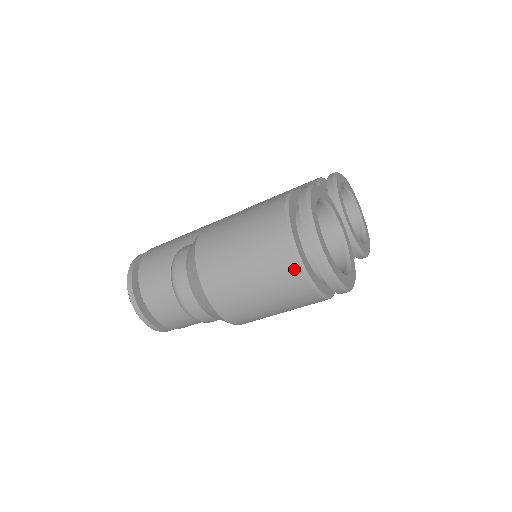
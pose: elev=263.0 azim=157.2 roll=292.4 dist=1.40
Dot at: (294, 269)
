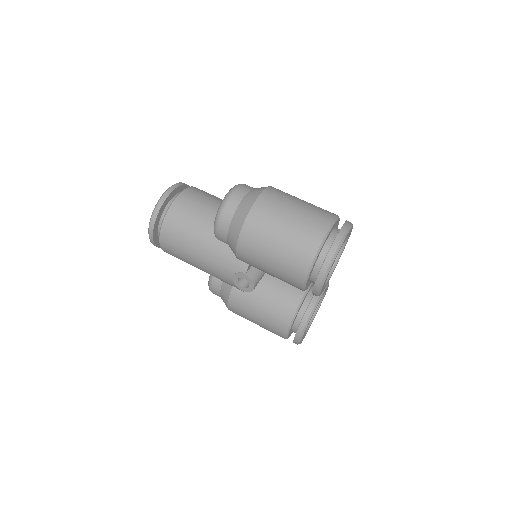
Dot at: (325, 225)
